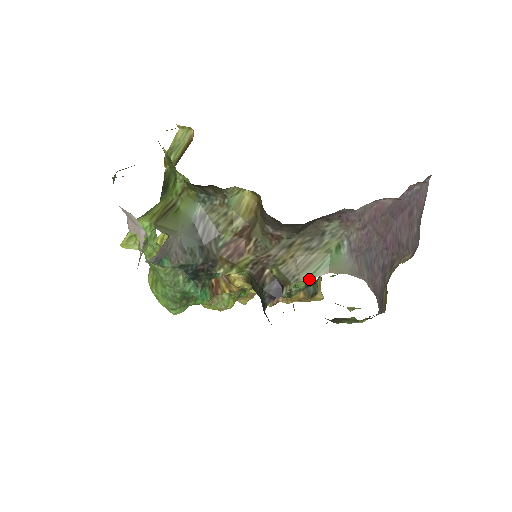
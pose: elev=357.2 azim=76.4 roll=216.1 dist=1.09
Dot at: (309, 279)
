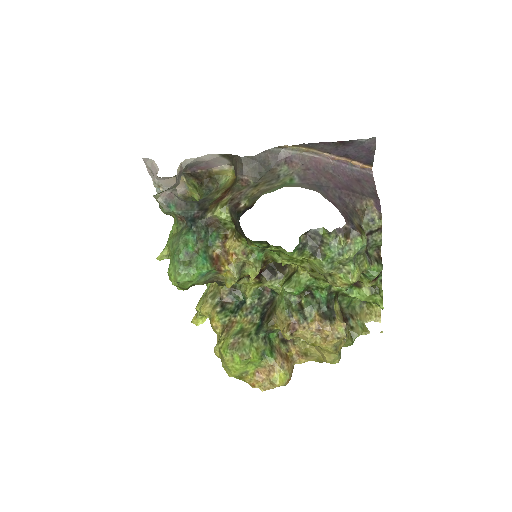
Dot at: (317, 291)
